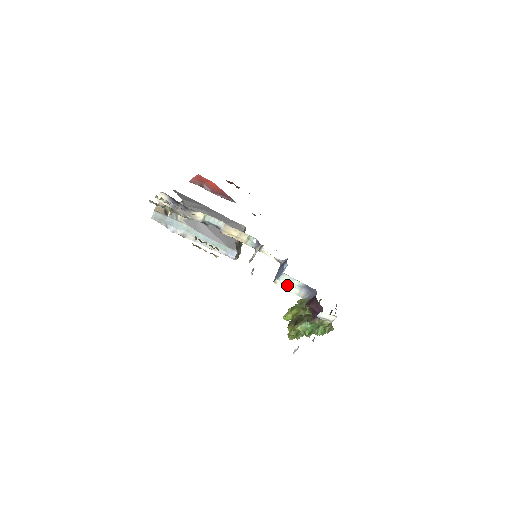
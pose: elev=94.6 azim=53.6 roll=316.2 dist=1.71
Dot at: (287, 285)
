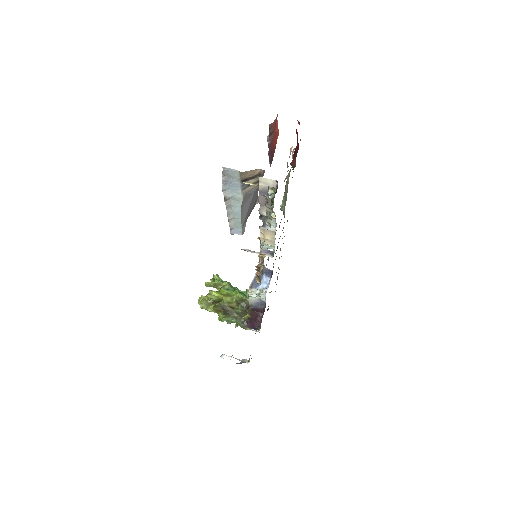
Dot at: (253, 293)
